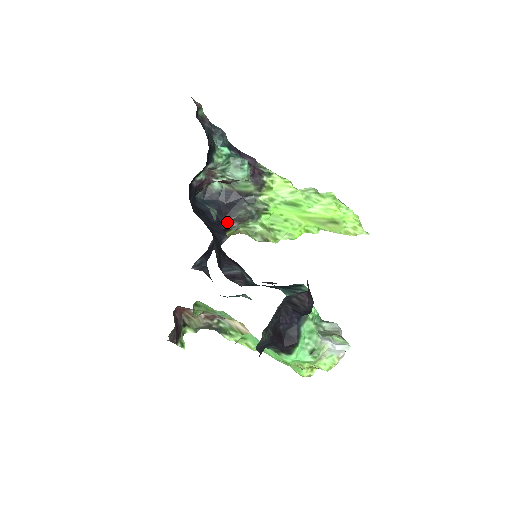
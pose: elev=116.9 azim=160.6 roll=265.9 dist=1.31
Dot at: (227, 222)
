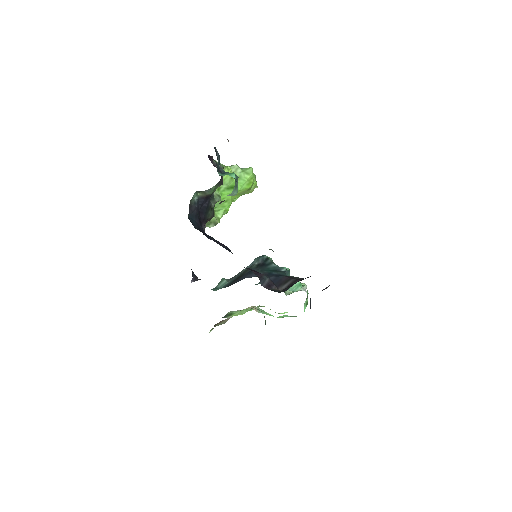
Dot at: (203, 227)
